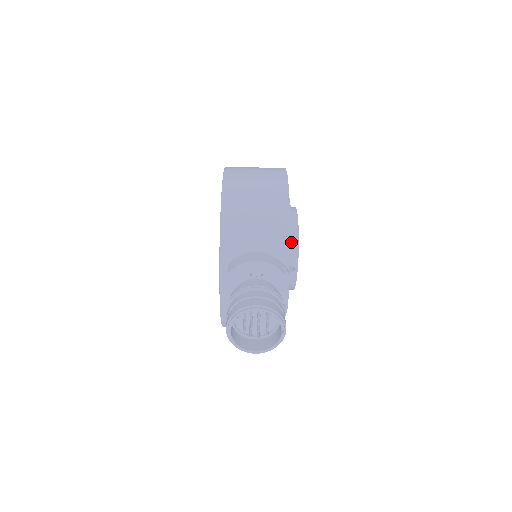
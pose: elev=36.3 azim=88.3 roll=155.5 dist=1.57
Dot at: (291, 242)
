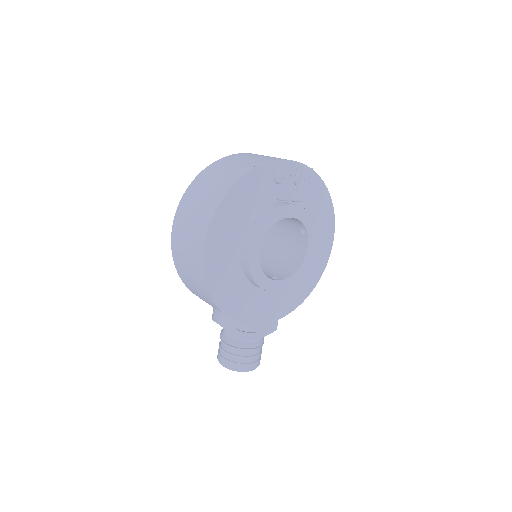
Dot at: (254, 284)
